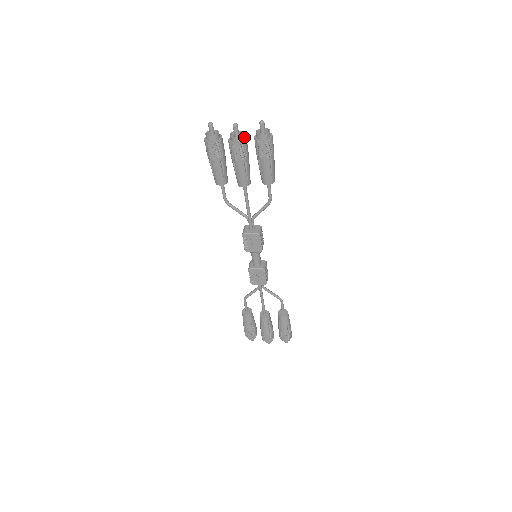
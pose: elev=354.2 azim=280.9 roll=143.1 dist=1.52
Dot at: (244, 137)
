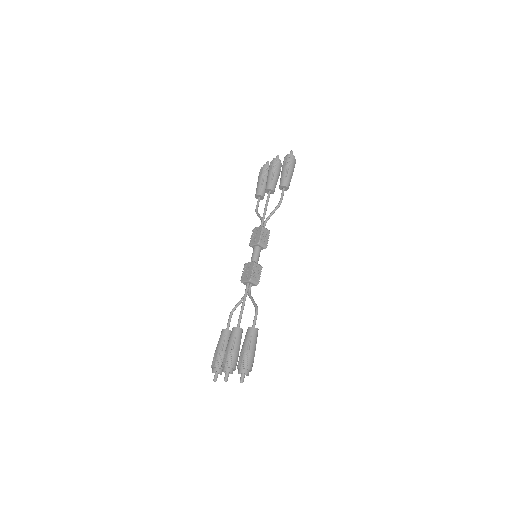
Dot at: (280, 163)
